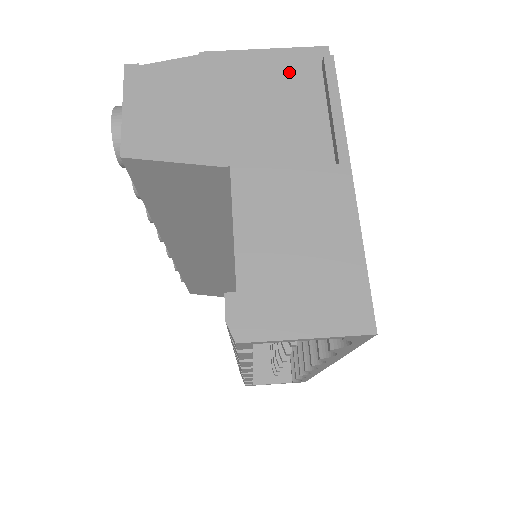
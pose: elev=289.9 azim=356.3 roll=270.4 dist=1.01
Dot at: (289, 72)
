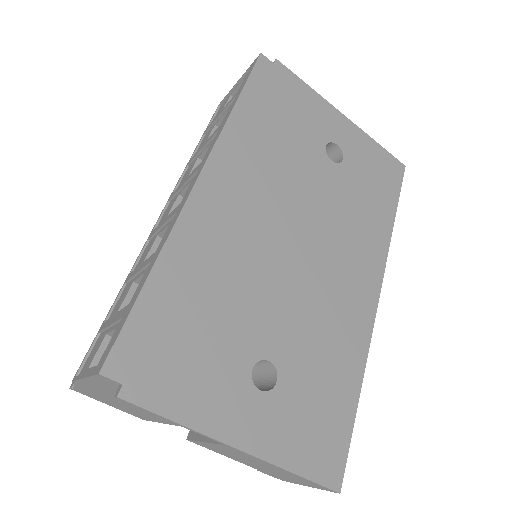
Dot at: occluded
